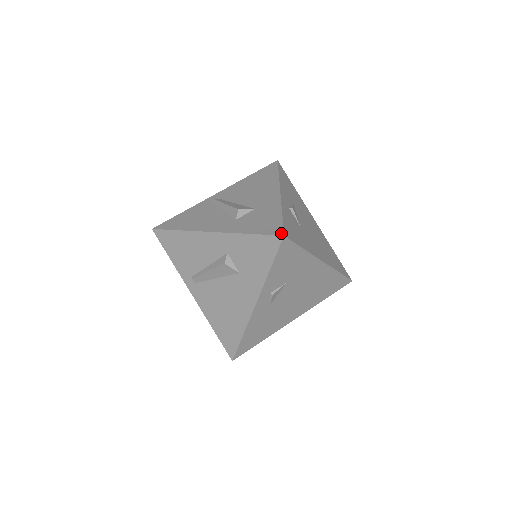
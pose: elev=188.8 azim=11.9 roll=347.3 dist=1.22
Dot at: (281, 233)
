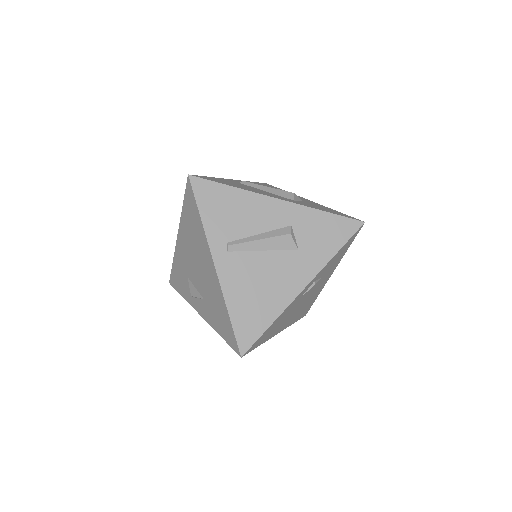
Dot at: (360, 220)
